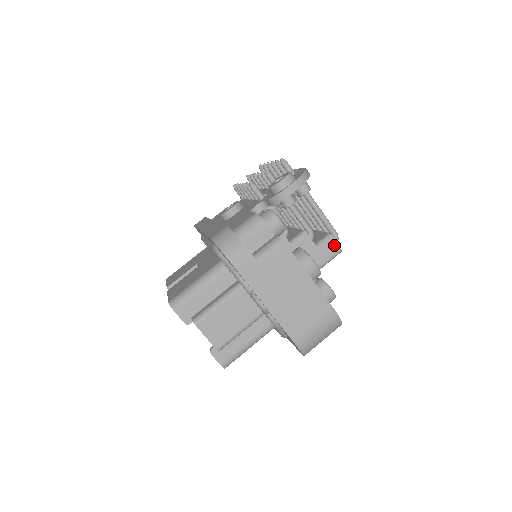
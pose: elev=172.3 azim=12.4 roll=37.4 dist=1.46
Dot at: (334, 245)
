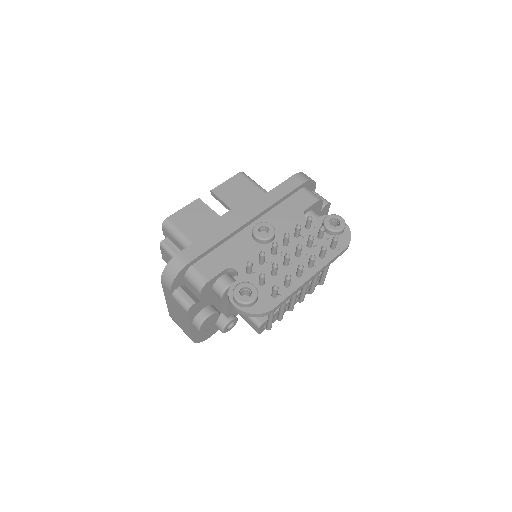
Dot at: (256, 329)
